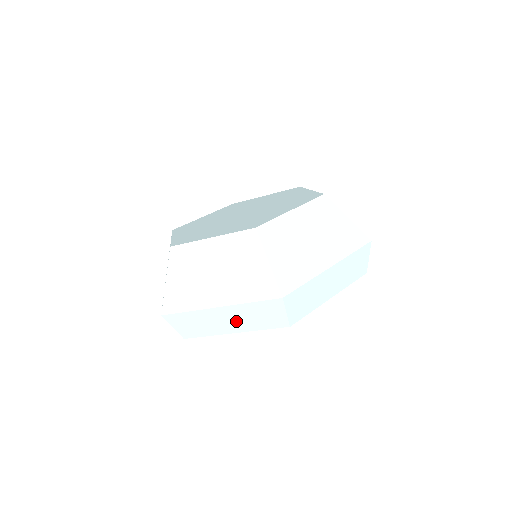
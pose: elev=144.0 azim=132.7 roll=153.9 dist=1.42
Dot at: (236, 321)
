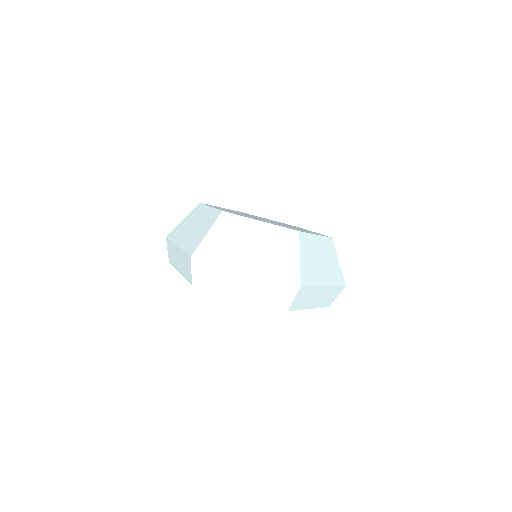
Dot at: (180, 263)
